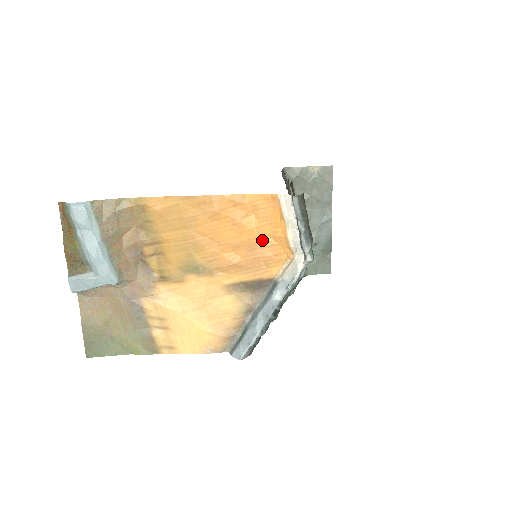
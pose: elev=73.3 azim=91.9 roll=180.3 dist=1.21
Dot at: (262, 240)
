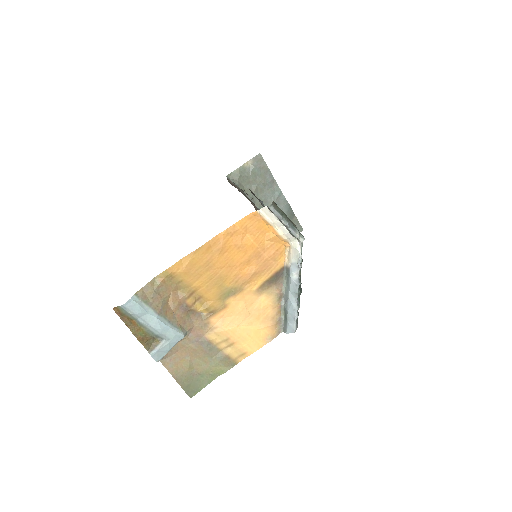
Dot at: (262, 246)
